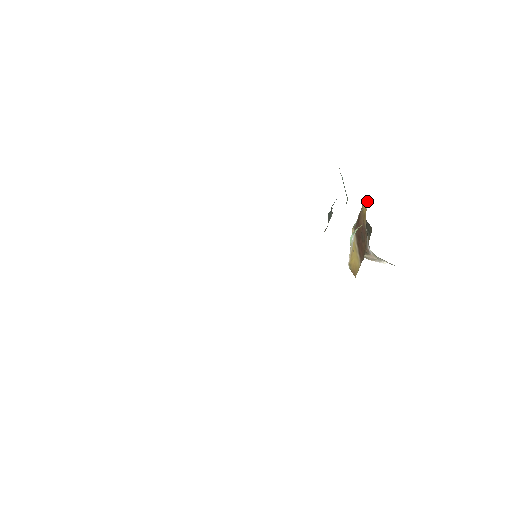
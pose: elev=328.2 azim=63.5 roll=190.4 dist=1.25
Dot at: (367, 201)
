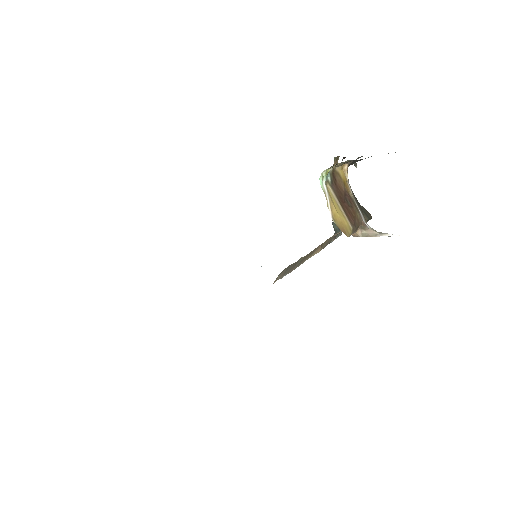
Dot at: (345, 171)
